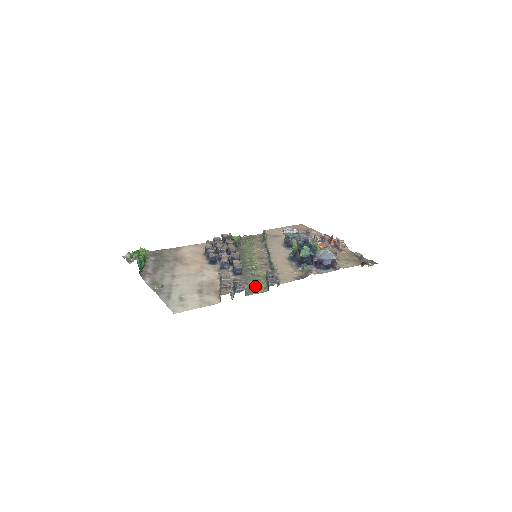
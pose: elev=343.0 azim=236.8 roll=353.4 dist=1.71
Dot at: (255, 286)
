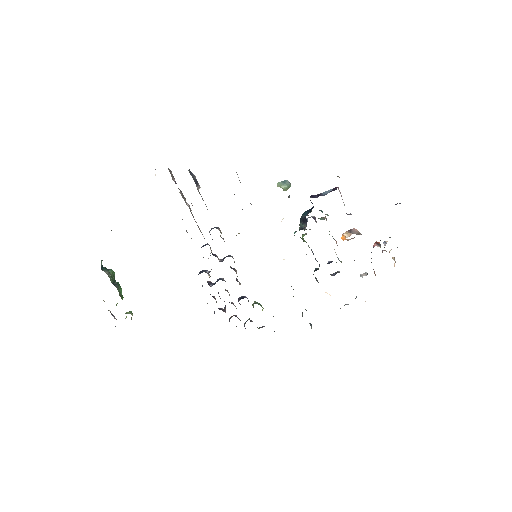
Dot at: occluded
